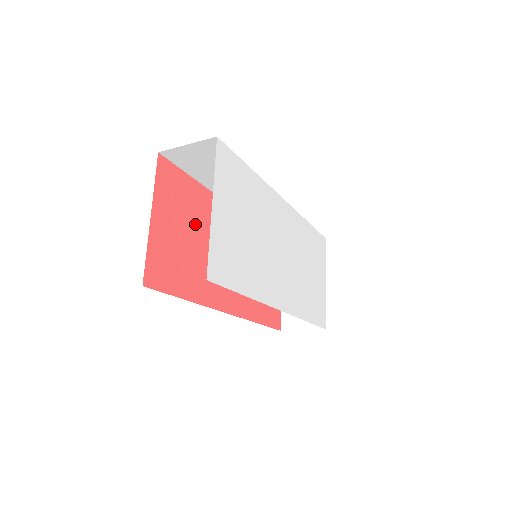
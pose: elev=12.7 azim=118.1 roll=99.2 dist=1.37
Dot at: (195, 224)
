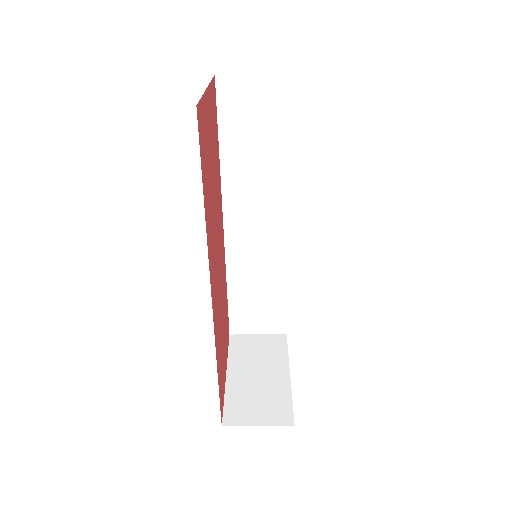
Dot at: (214, 169)
